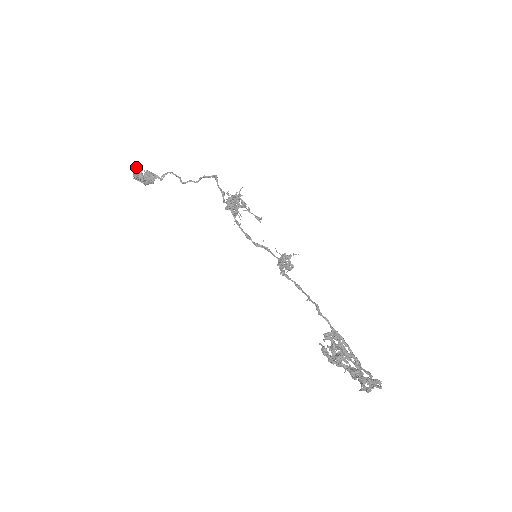
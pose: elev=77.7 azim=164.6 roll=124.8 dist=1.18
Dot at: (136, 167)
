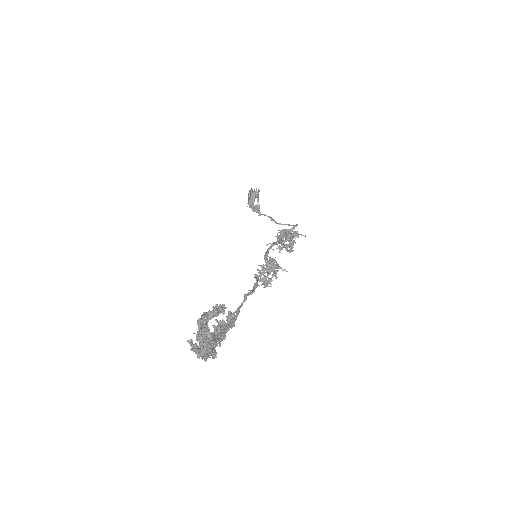
Dot at: (259, 191)
